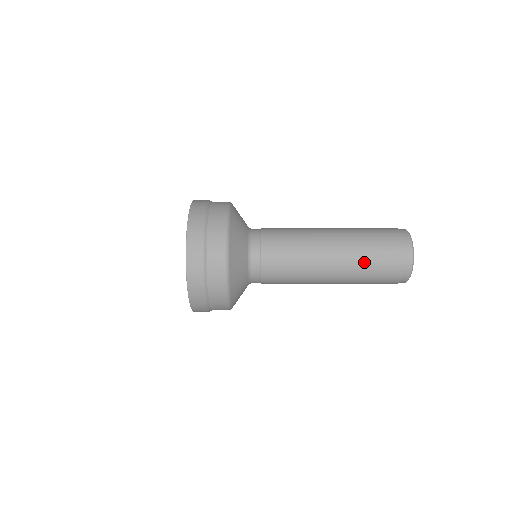
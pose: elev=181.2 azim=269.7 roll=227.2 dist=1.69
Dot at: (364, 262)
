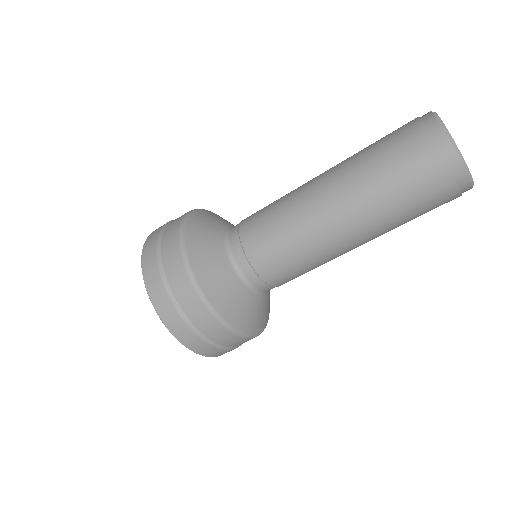
Dot at: (362, 150)
